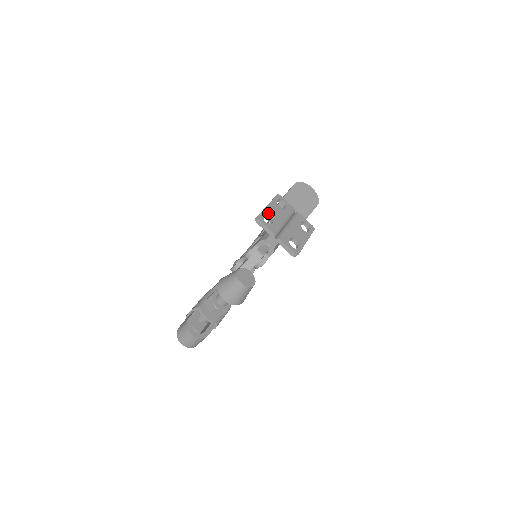
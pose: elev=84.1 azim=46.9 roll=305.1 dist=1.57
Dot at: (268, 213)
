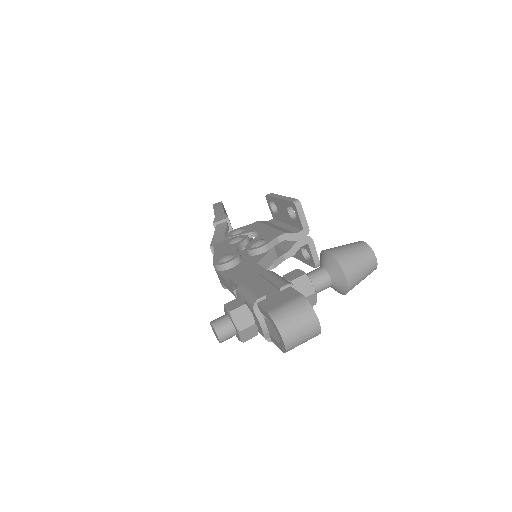
Dot at: occluded
